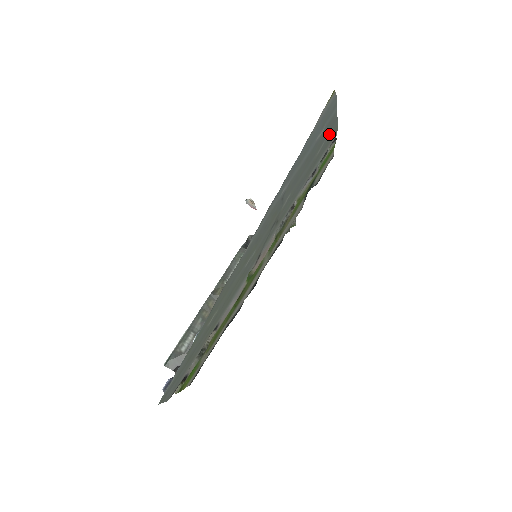
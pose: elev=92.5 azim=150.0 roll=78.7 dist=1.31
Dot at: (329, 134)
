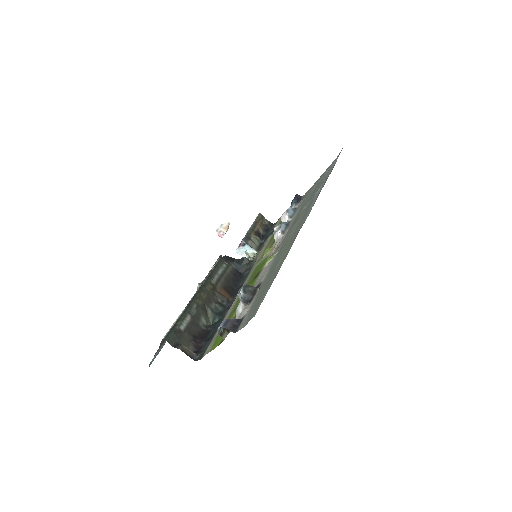
Dot at: (315, 184)
